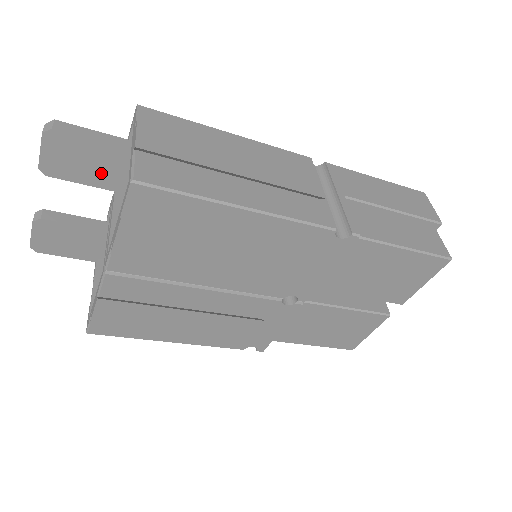
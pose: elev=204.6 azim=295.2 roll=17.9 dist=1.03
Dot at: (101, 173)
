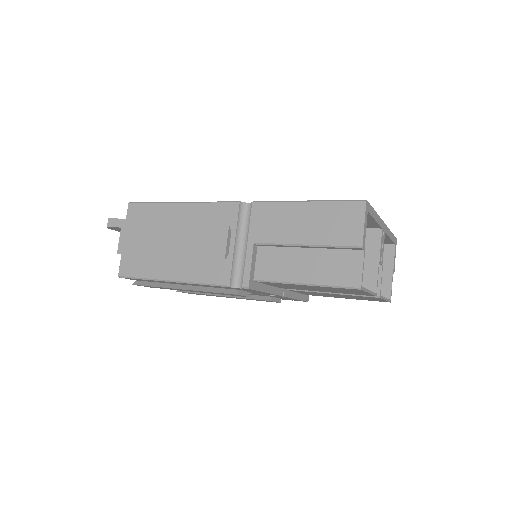
Dot at: occluded
